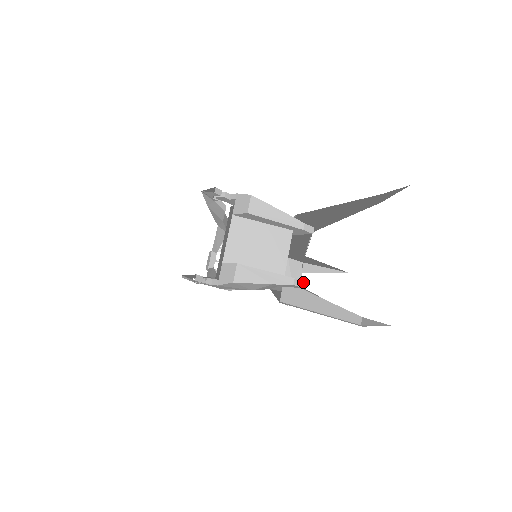
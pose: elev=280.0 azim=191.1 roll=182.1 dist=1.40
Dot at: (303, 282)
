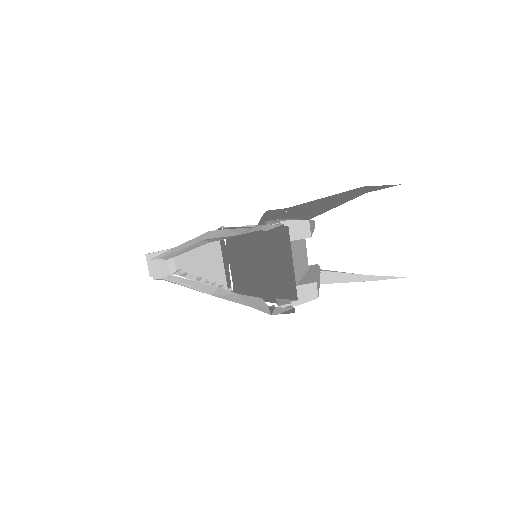
Dot at: (318, 265)
